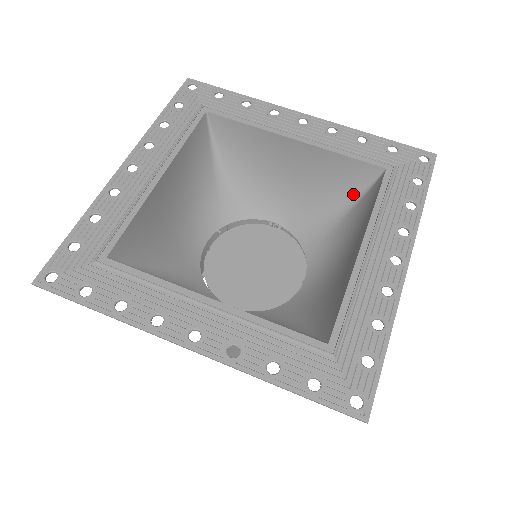
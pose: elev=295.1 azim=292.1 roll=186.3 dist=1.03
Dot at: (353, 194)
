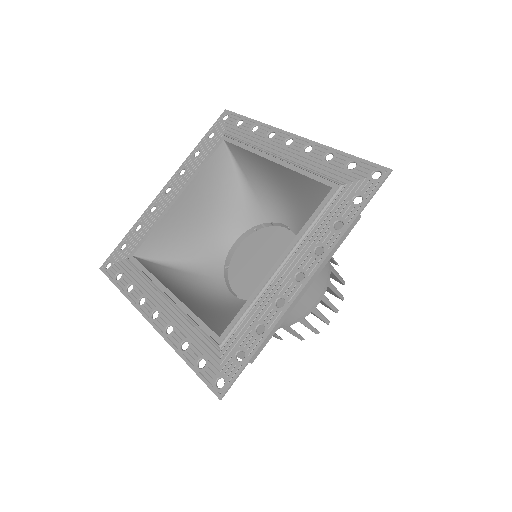
Dot at: occluded
